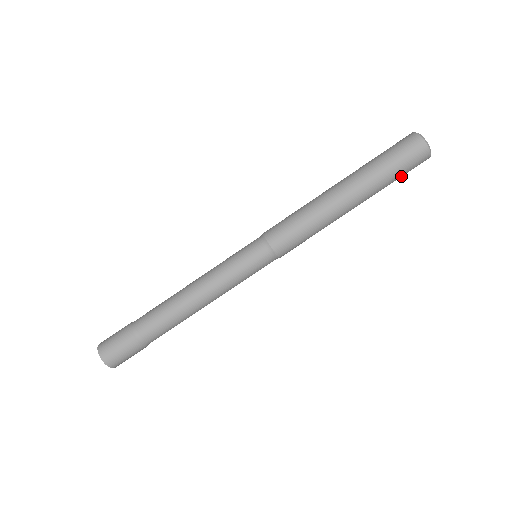
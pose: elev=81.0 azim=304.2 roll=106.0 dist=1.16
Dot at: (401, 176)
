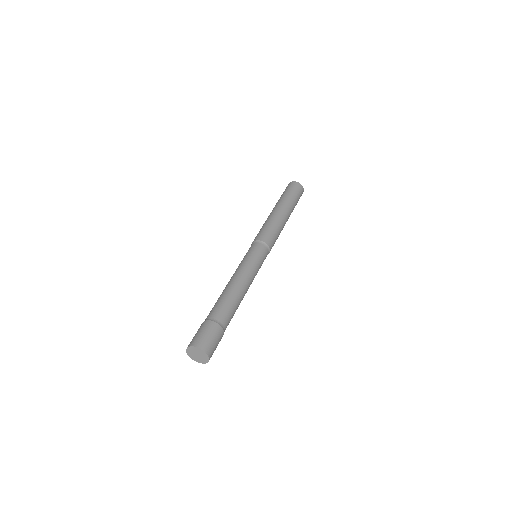
Dot at: (296, 204)
